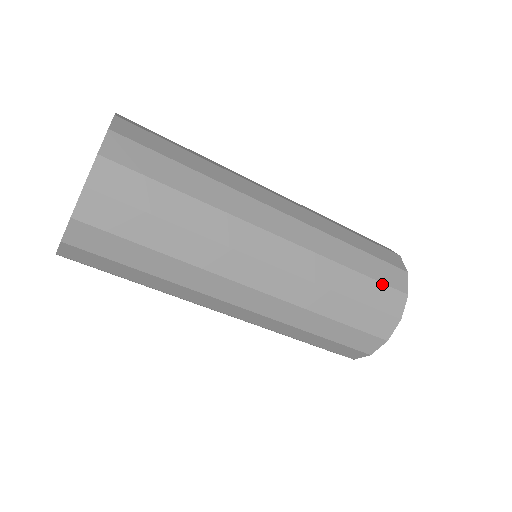
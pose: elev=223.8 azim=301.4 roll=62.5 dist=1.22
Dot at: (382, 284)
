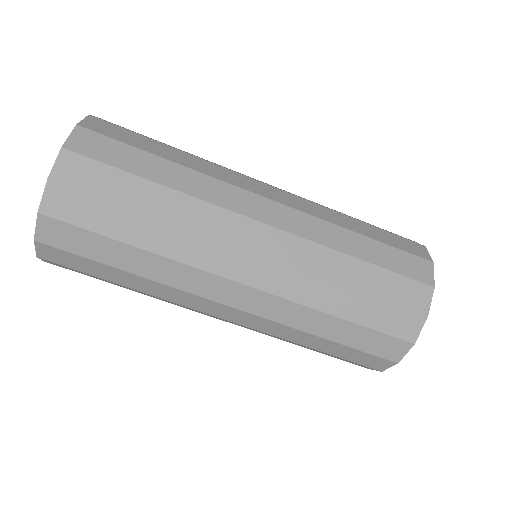
Dot at: occluded
